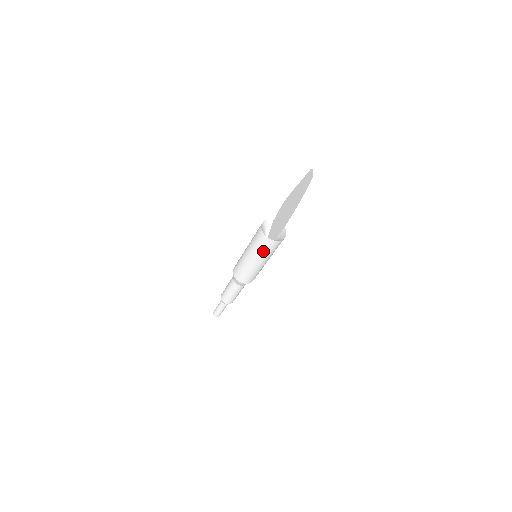
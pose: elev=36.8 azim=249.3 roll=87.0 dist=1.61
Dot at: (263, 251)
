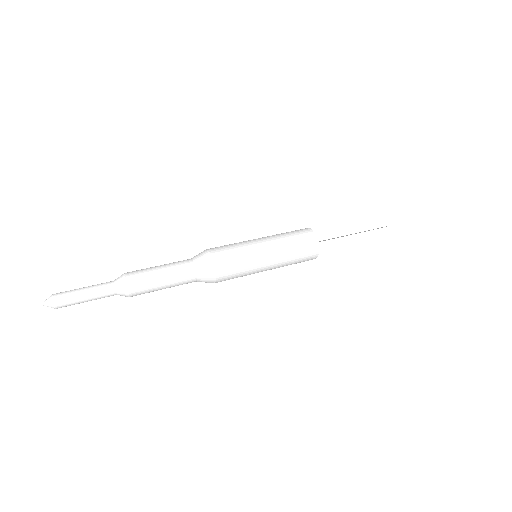
Dot at: (294, 244)
